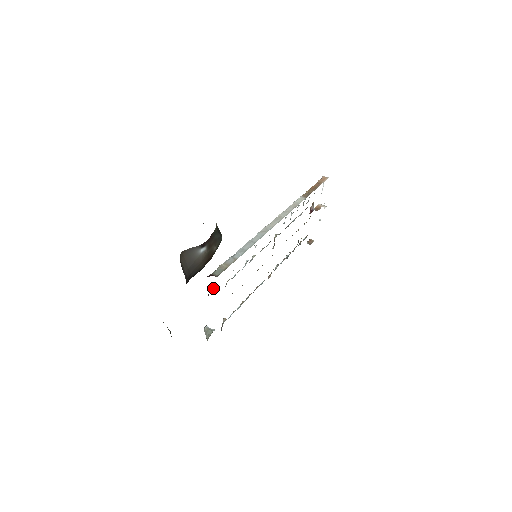
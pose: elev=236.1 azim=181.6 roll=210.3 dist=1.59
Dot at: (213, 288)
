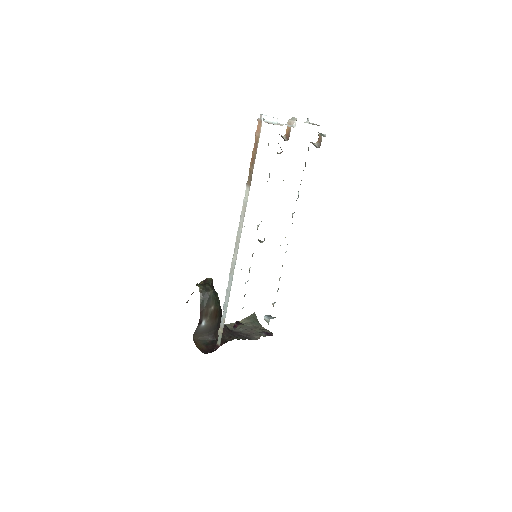
Dot at: (235, 325)
